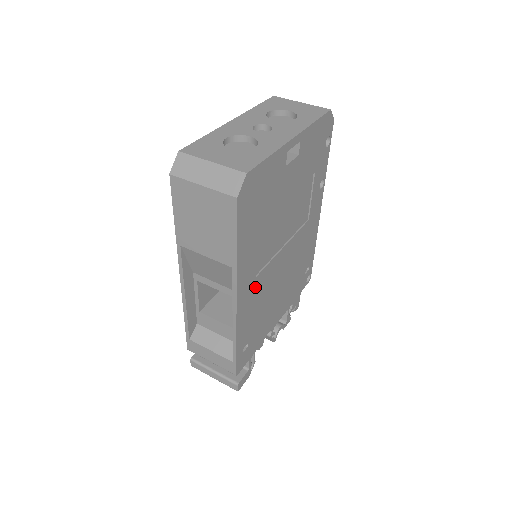
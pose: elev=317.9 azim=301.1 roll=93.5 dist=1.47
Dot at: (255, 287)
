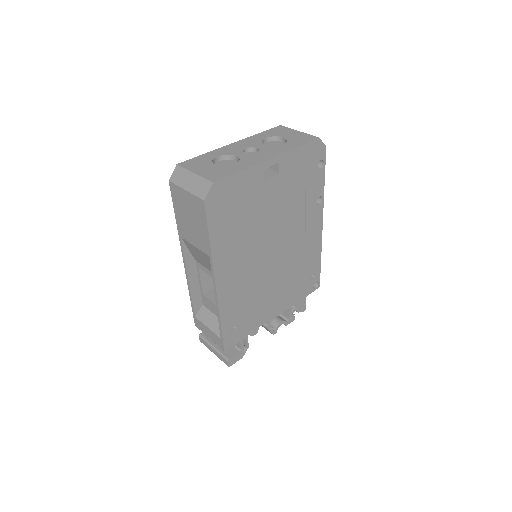
Dot at: (238, 278)
